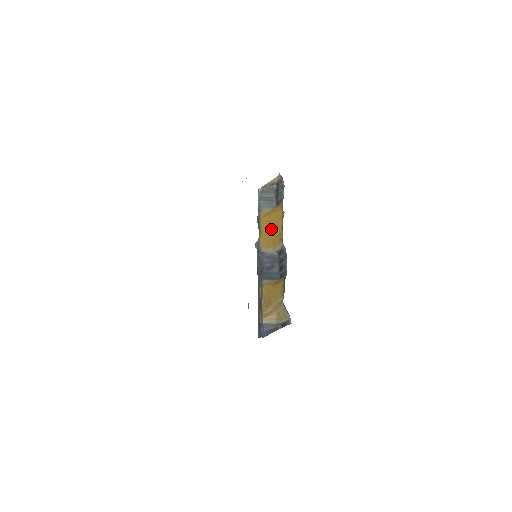
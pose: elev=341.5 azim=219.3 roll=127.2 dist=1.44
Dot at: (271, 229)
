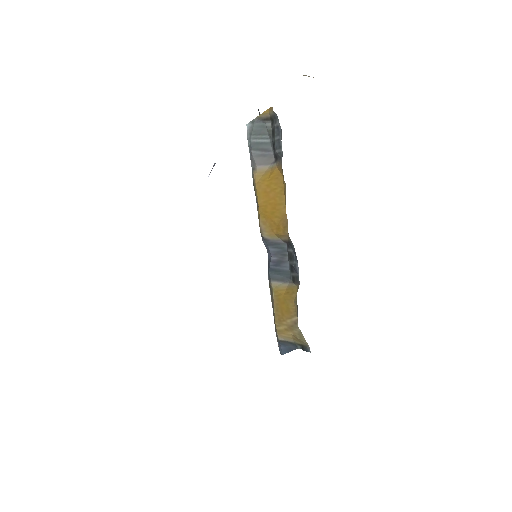
Dot at: (271, 207)
